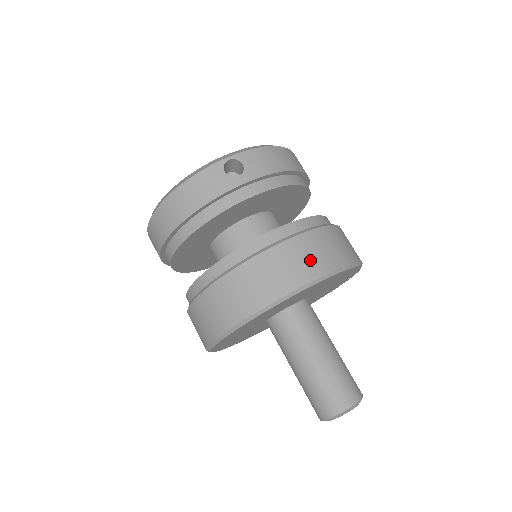
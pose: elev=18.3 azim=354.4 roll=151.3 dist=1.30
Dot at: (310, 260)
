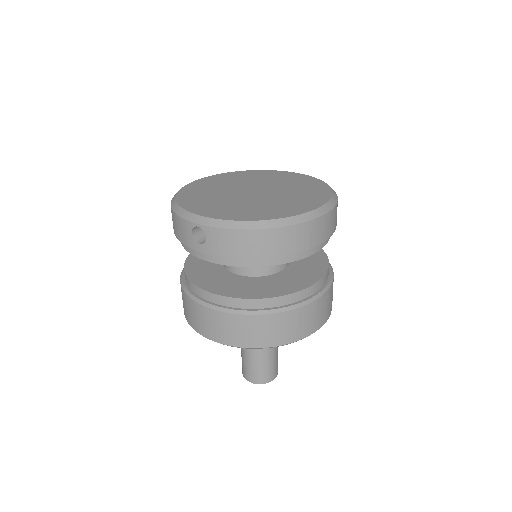
Dot at: (222, 331)
